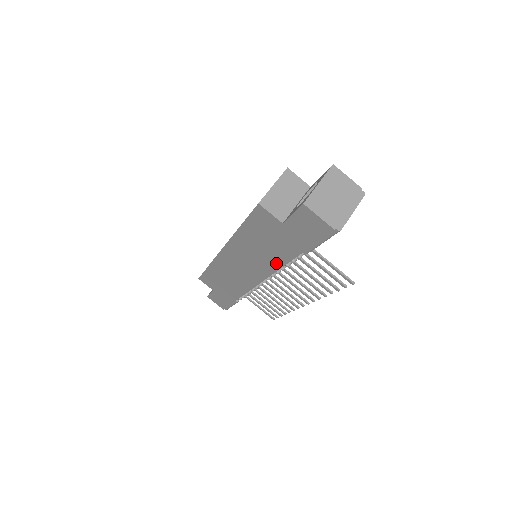
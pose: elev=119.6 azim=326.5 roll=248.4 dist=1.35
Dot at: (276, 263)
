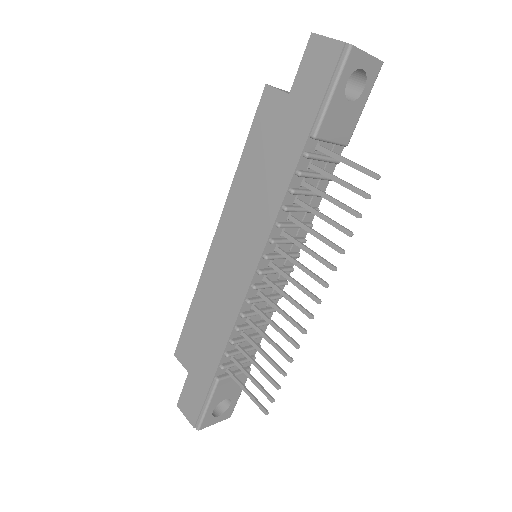
Dot at: (277, 194)
